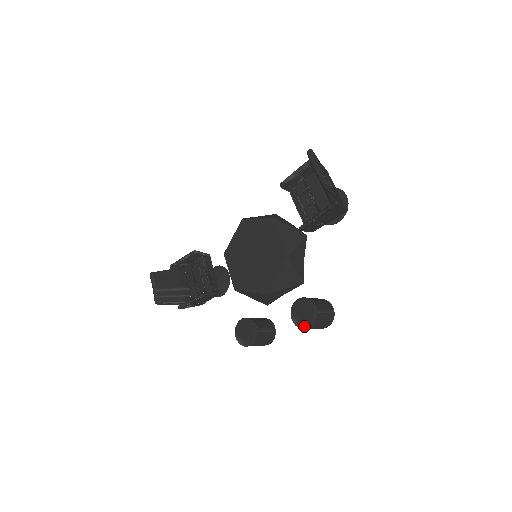
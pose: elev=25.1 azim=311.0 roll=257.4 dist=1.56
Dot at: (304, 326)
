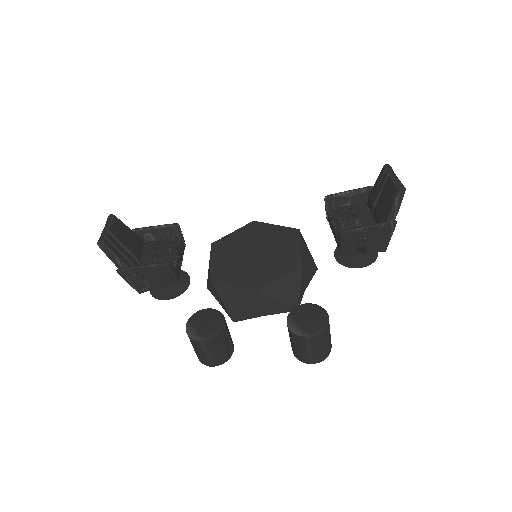
Dot at: (305, 332)
